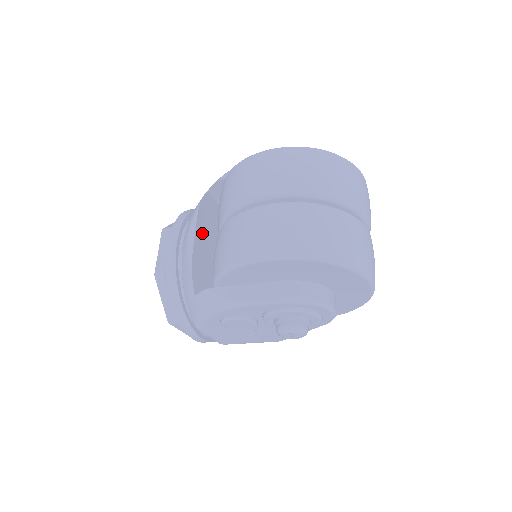
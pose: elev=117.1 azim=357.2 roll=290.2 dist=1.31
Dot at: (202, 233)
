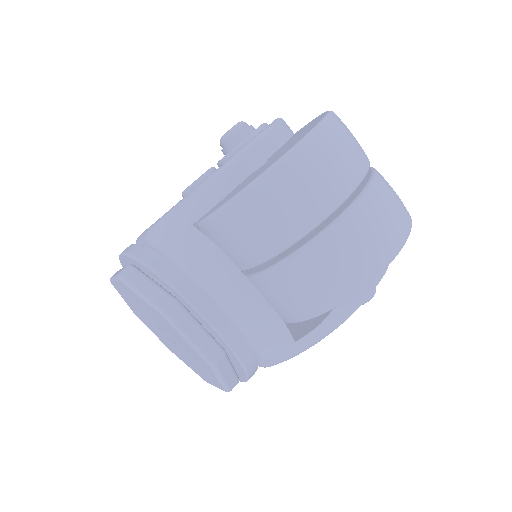
Dot at: occluded
